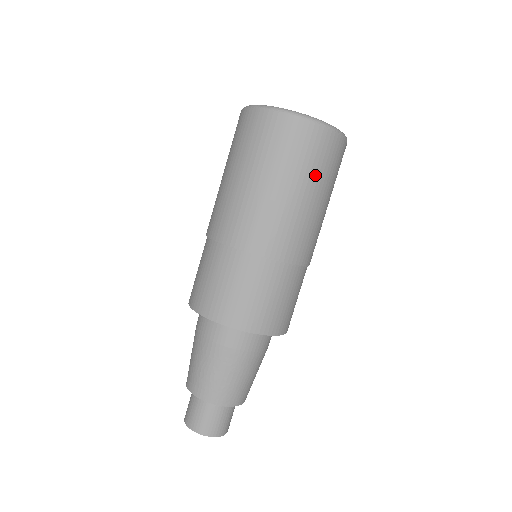
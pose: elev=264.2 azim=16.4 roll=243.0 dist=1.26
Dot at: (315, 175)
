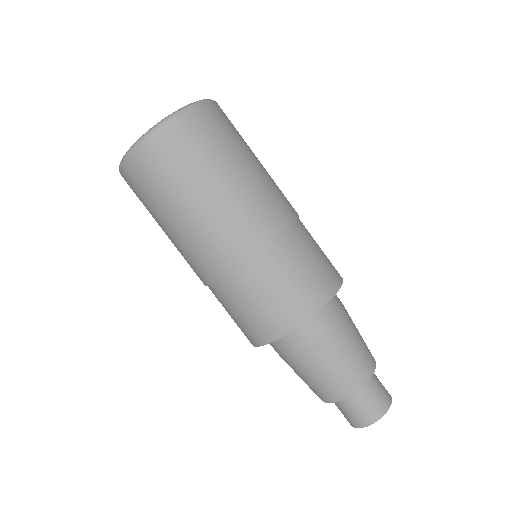
Dot at: (245, 142)
